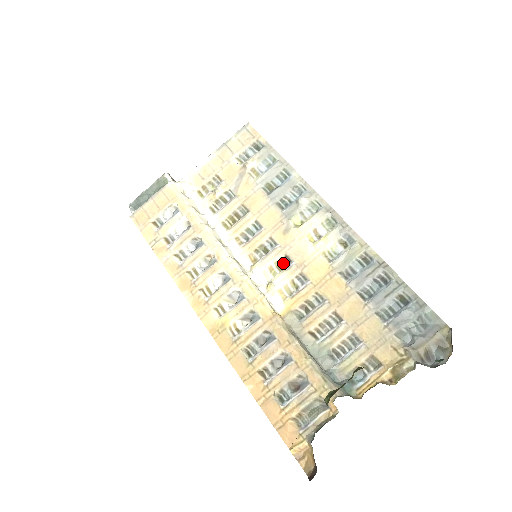
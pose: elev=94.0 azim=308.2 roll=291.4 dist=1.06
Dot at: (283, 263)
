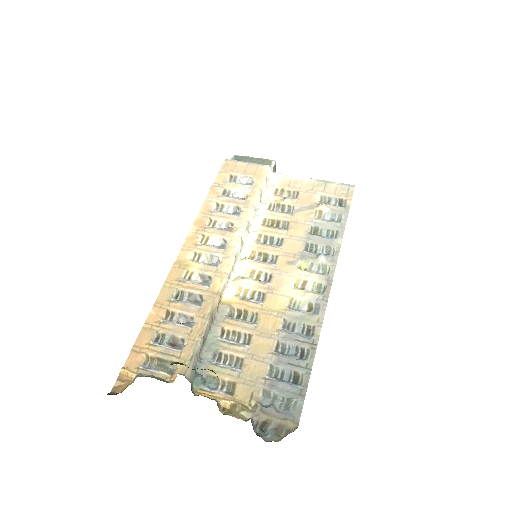
Dot at: (264, 277)
